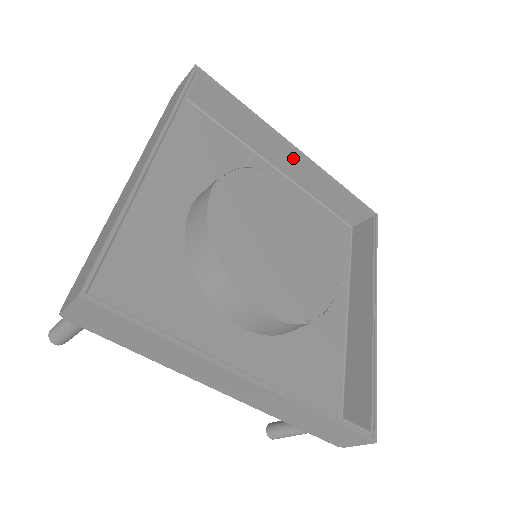
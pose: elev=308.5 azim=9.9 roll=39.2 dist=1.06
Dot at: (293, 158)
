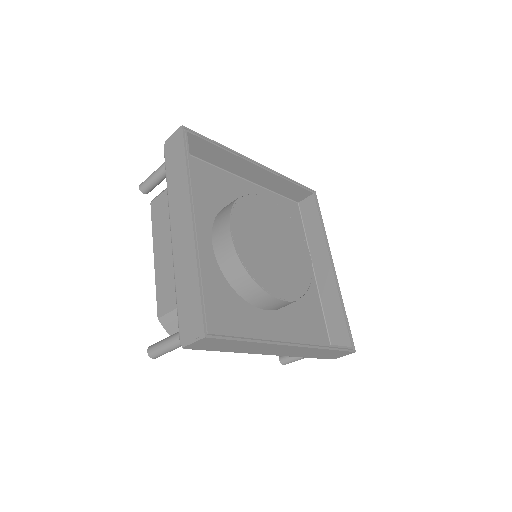
Dot at: (256, 170)
